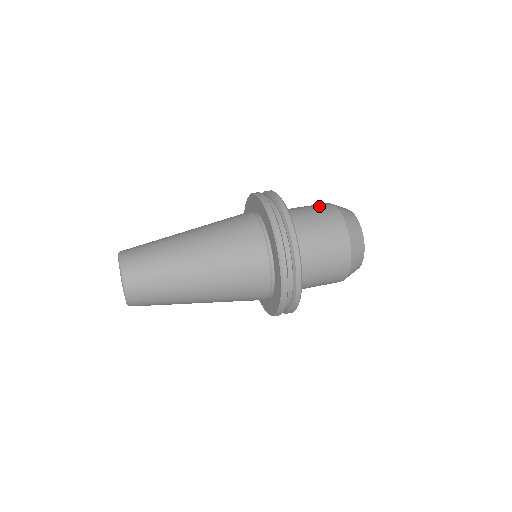
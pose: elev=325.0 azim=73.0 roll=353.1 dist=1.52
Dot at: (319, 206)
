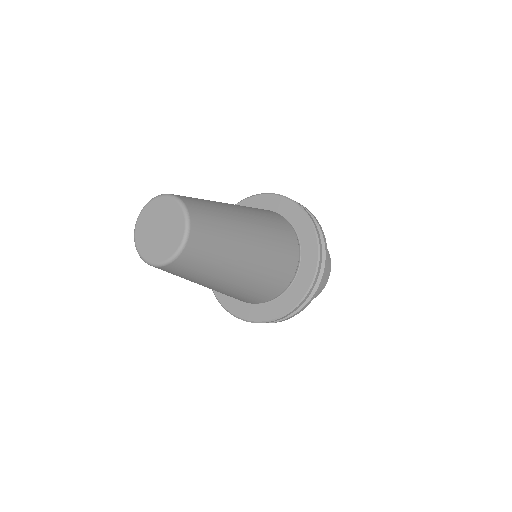
Dot at: occluded
